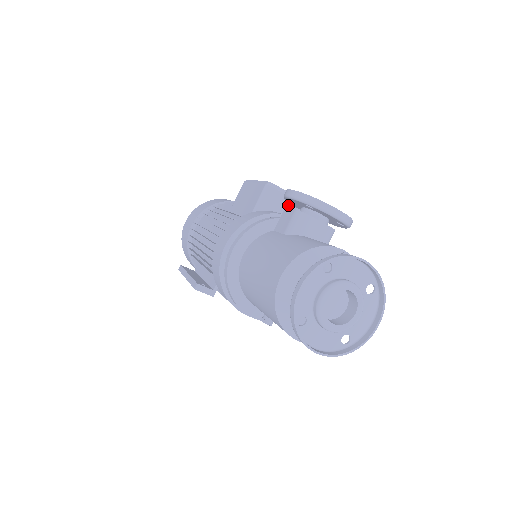
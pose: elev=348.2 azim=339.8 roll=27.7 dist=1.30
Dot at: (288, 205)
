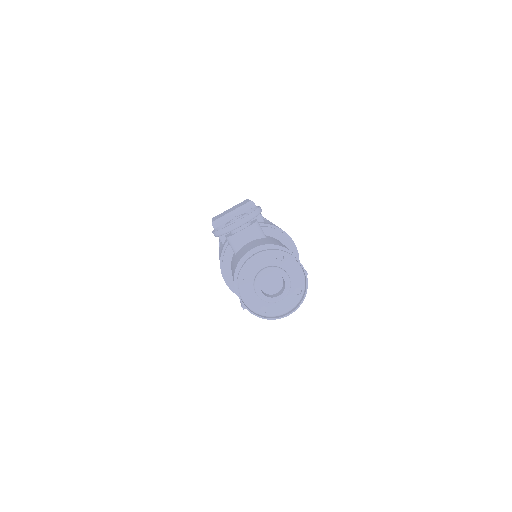
Dot at: occluded
